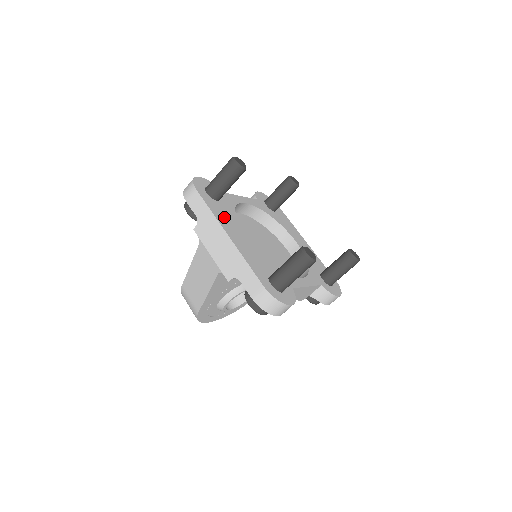
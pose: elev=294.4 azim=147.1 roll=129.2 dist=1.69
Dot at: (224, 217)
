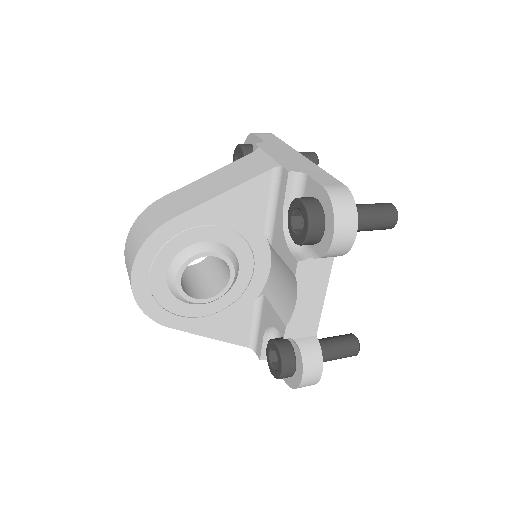
Dot at: occluded
